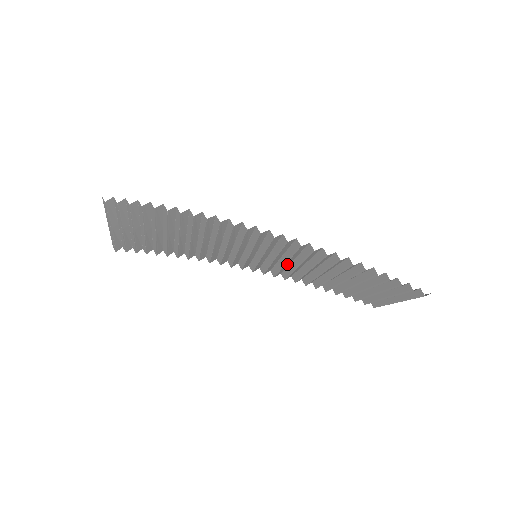
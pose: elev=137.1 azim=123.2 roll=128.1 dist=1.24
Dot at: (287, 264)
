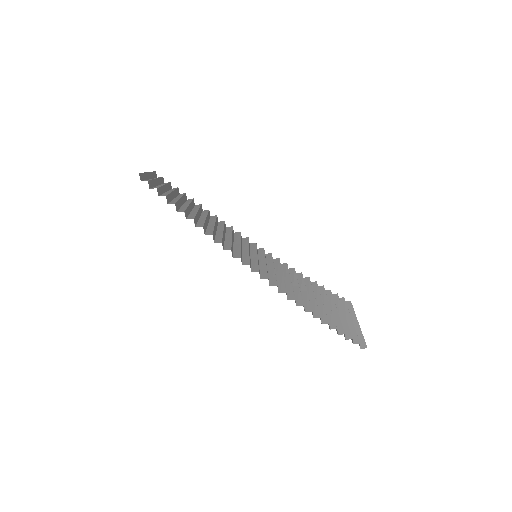
Dot at: (278, 270)
